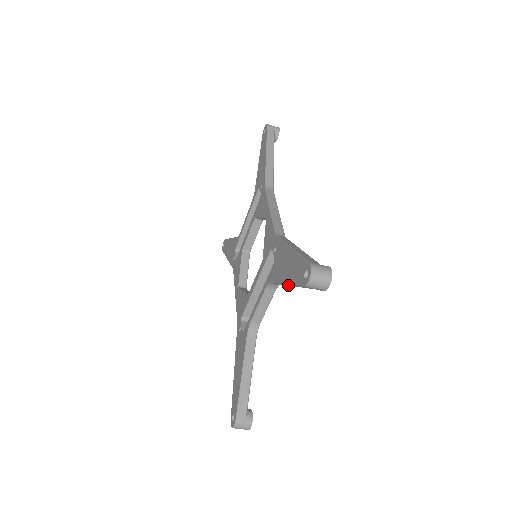
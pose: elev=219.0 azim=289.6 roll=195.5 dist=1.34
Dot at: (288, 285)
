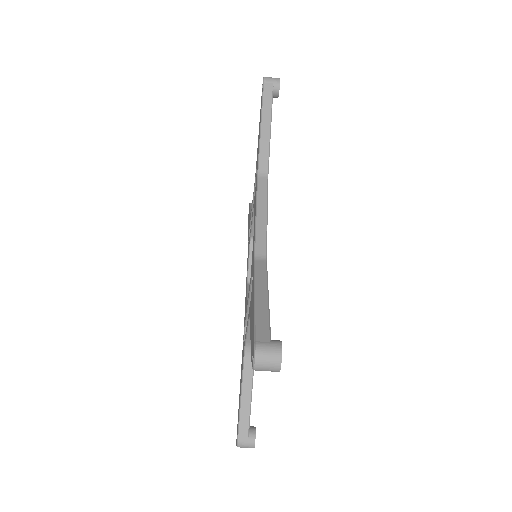
Dot at: occluded
